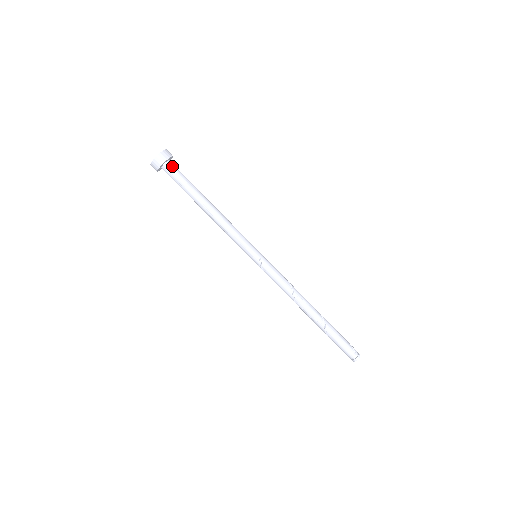
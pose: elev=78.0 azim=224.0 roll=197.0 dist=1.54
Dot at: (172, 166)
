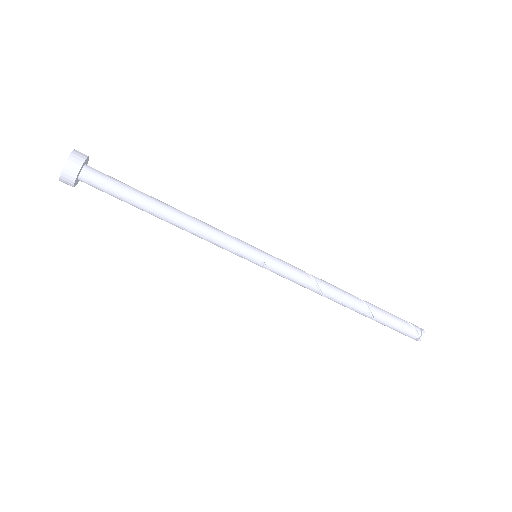
Dot at: (92, 174)
